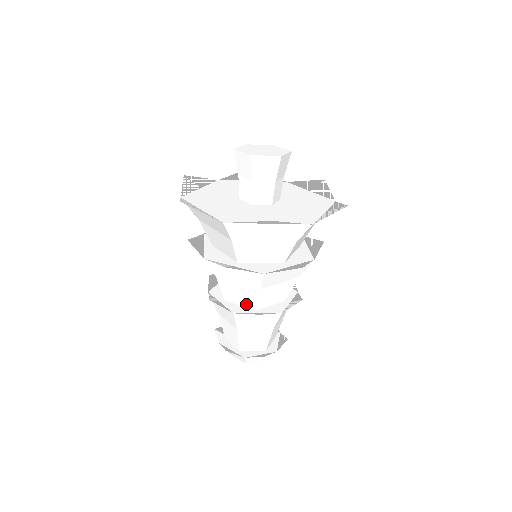
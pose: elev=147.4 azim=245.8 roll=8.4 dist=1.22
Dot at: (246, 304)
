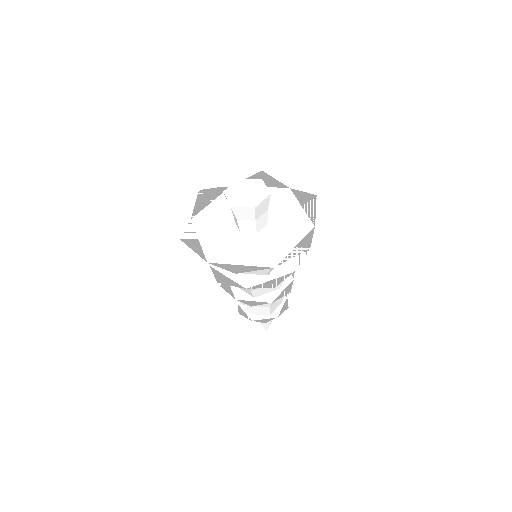
Dot at: (271, 291)
